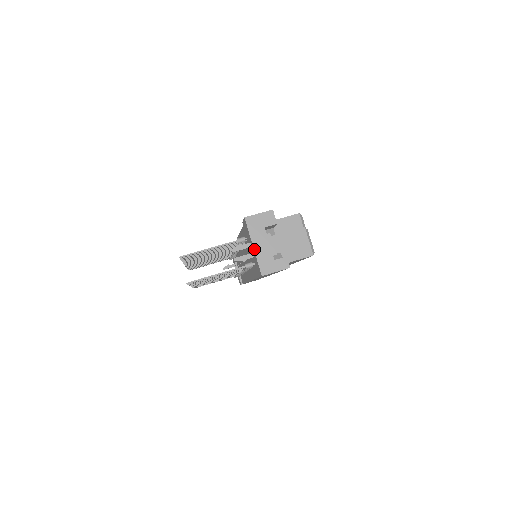
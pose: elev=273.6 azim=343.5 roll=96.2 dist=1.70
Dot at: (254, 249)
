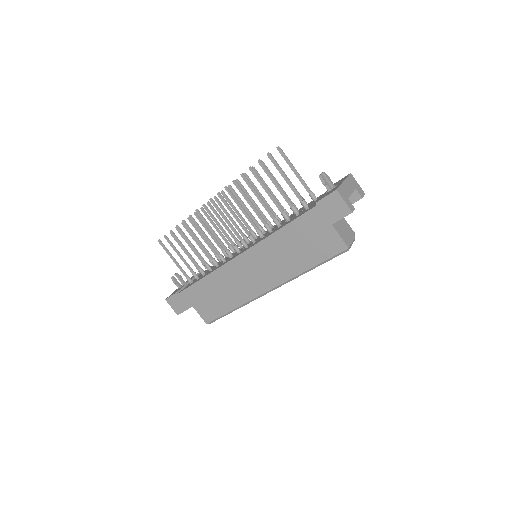
Dot at: (343, 182)
